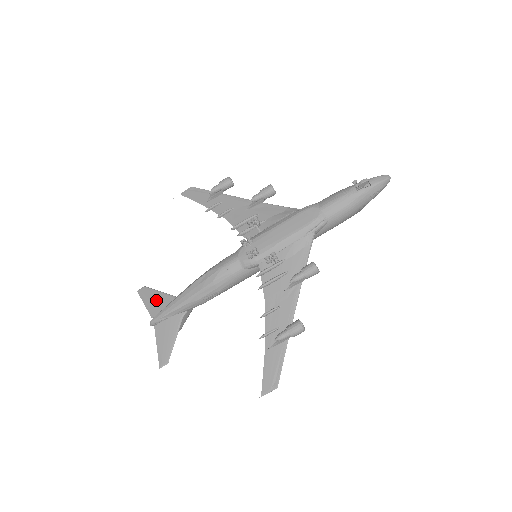
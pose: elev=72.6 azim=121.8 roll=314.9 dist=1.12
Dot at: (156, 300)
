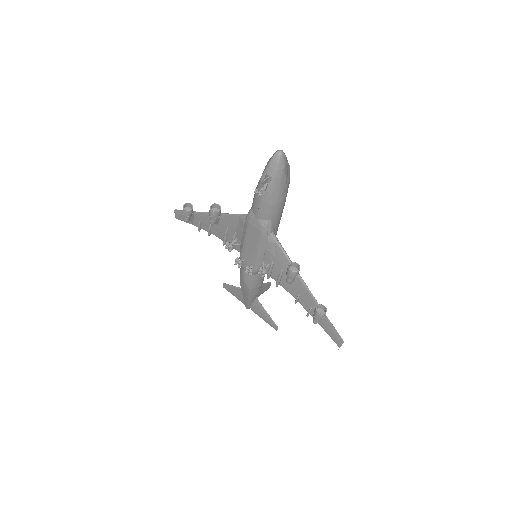
Dot at: (236, 293)
